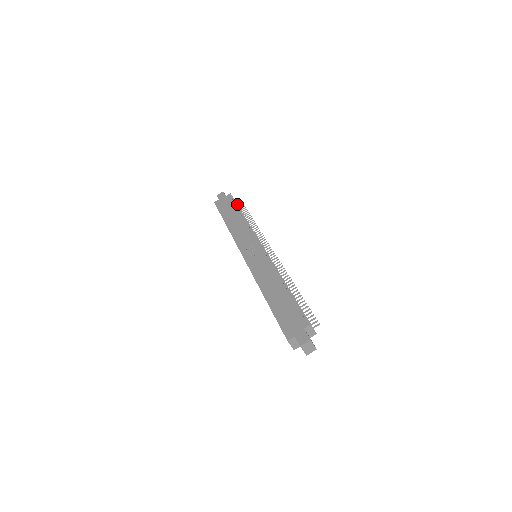
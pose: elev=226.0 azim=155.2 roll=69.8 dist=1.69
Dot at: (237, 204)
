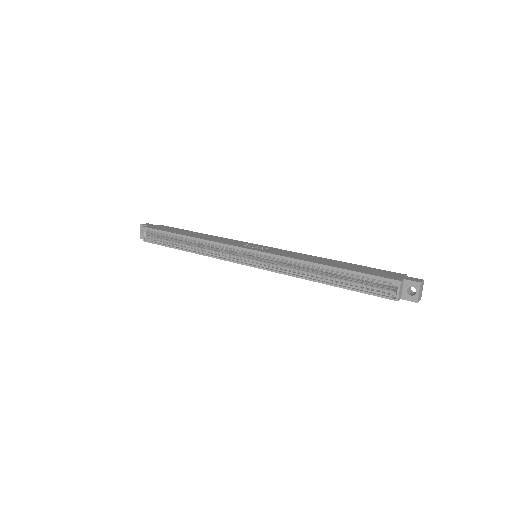
Dot at: occluded
